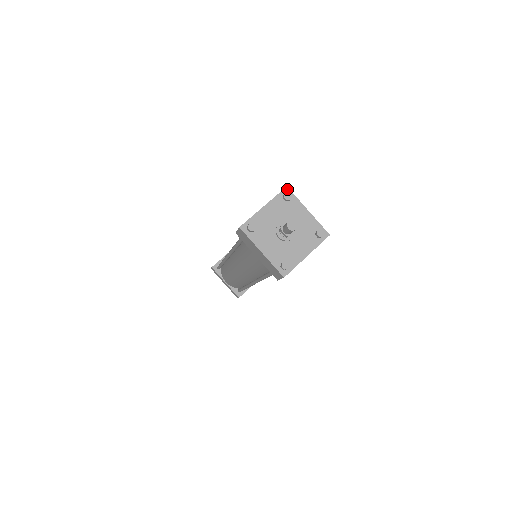
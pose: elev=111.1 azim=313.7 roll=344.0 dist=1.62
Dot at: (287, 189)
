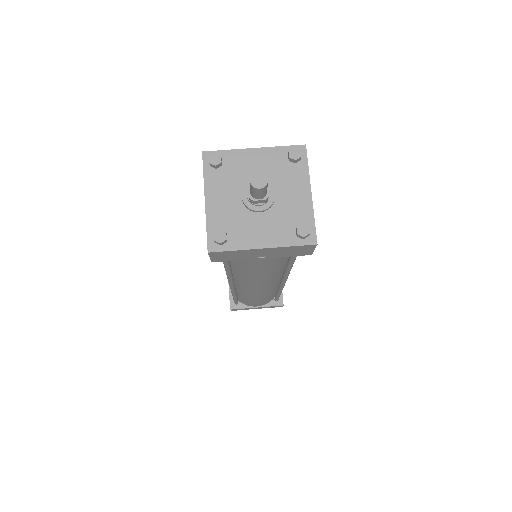
Dot at: (303, 148)
